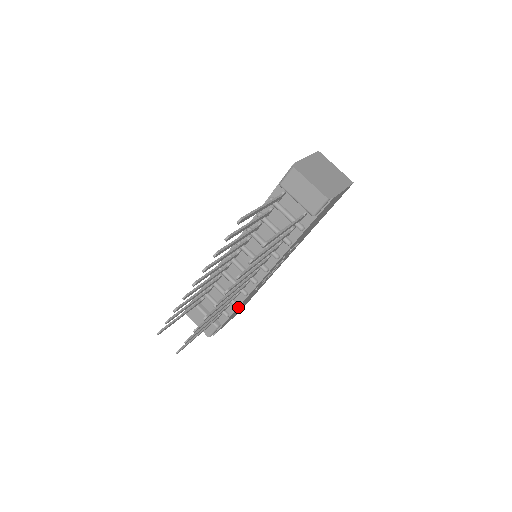
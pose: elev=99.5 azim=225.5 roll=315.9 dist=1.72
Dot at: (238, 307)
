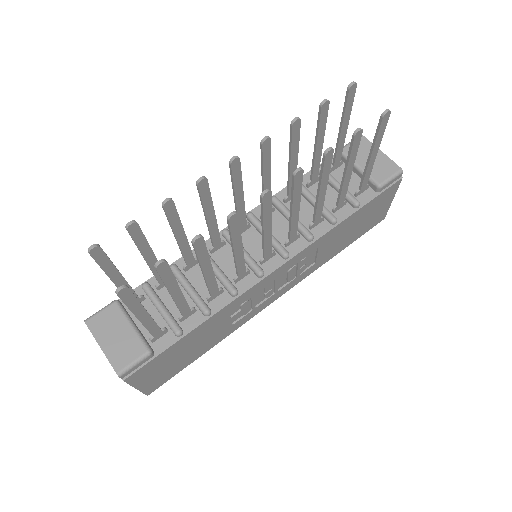
Dot at: (204, 322)
